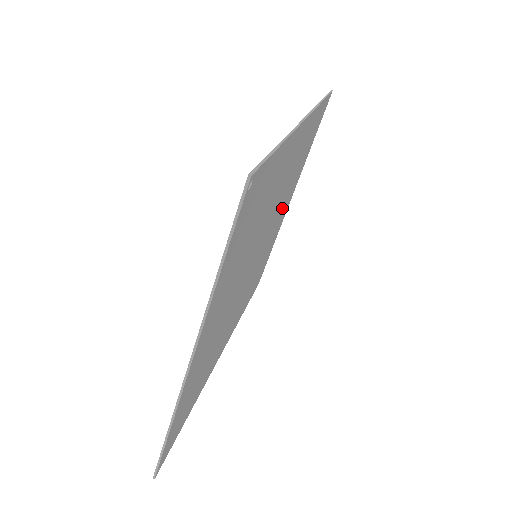
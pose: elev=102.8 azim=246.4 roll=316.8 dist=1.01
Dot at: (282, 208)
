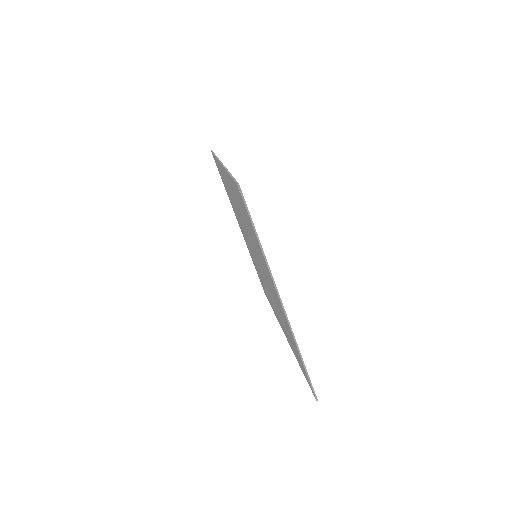
Dot at: occluded
